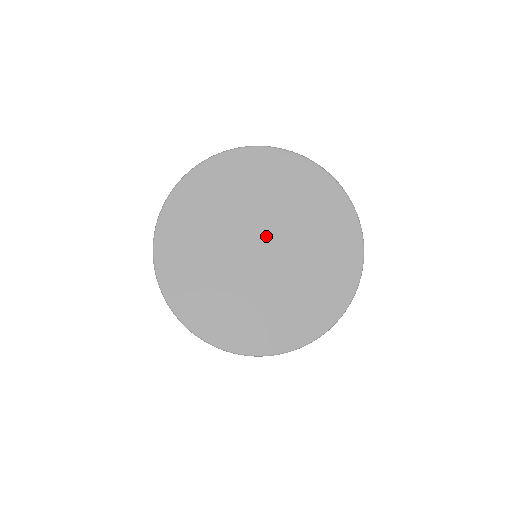
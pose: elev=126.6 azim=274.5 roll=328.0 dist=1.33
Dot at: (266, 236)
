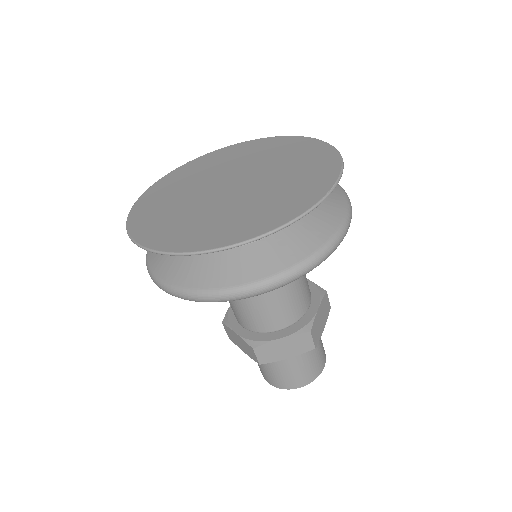
Dot at: (246, 180)
